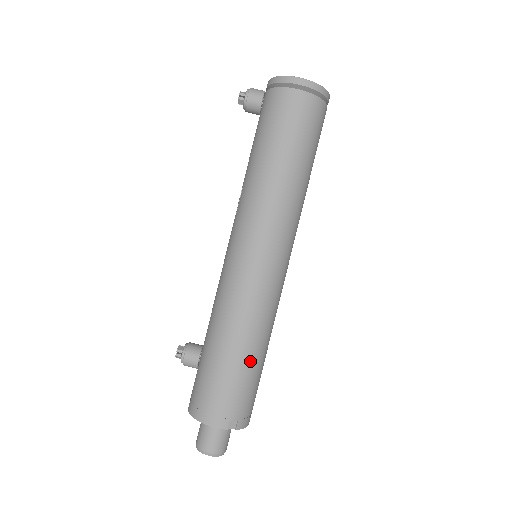
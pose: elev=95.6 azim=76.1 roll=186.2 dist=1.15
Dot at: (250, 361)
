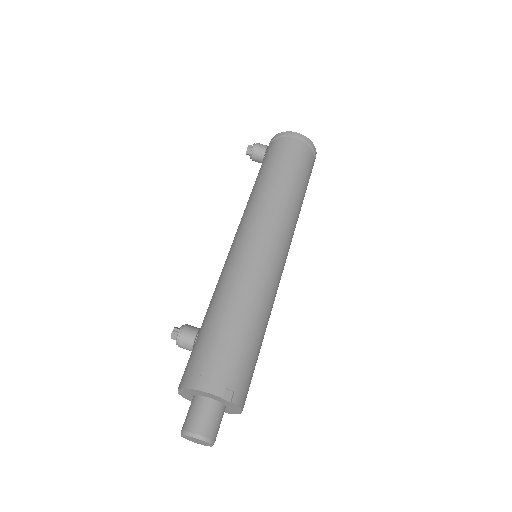
Dot at: (250, 331)
